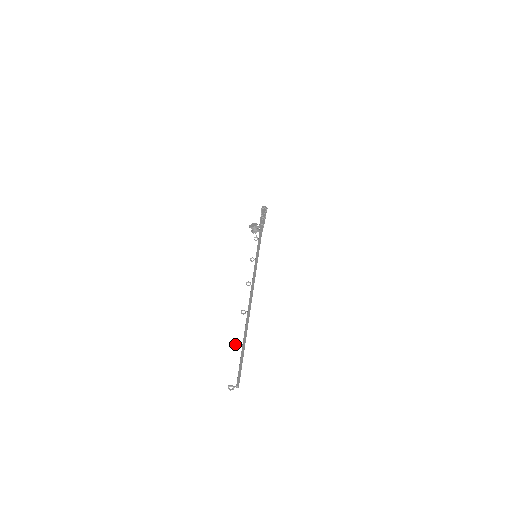
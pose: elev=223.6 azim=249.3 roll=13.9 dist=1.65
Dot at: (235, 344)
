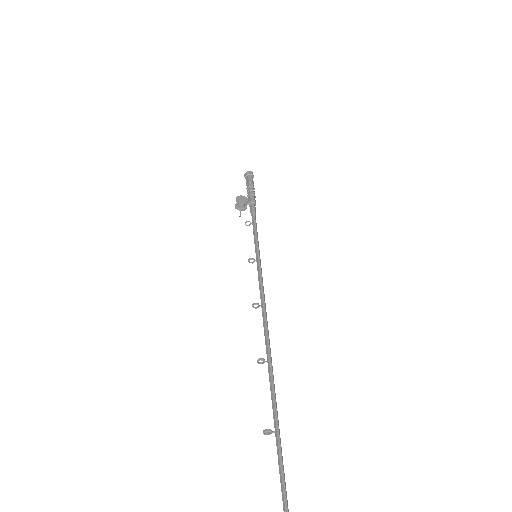
Dot at: (266, 429)
